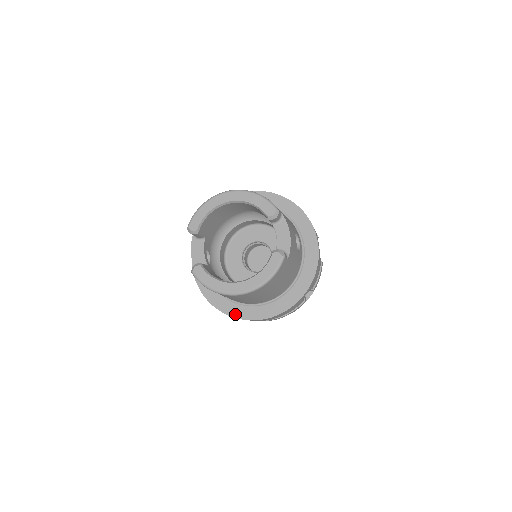
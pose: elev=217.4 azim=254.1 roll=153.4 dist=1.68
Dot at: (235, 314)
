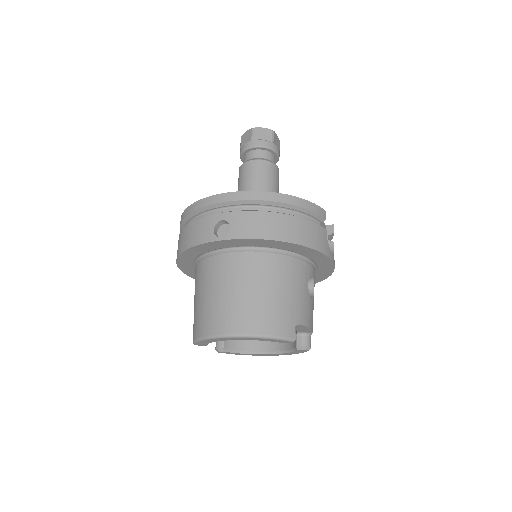
Dot at: occluded
